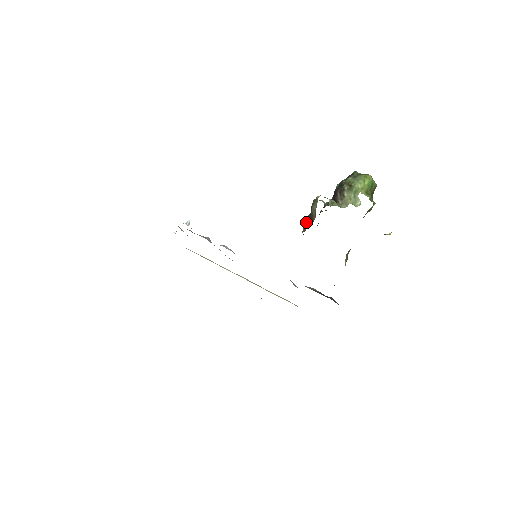
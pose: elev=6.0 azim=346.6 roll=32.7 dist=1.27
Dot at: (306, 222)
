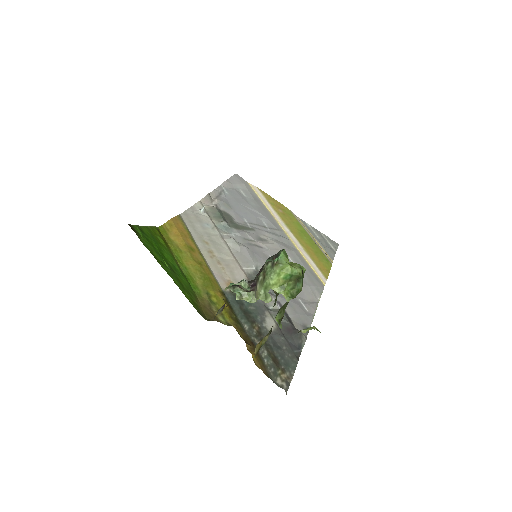
Dot at: occluded
